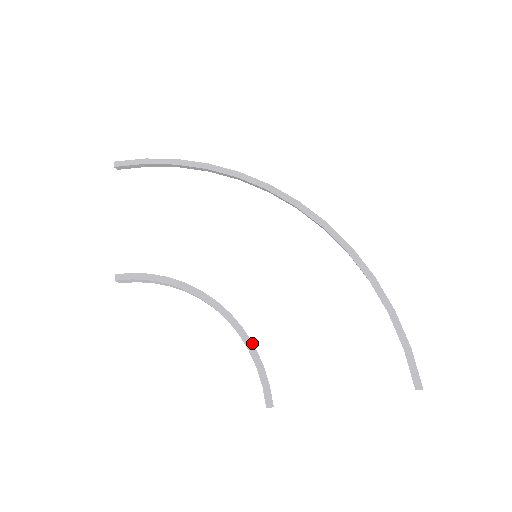
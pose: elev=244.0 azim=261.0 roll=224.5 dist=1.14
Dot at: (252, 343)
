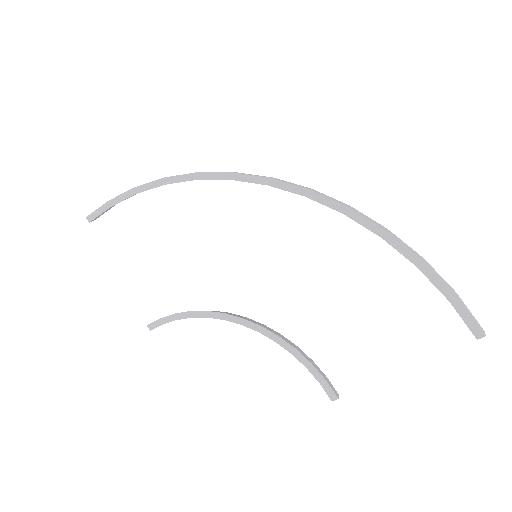
Dot at: (292, 347)
